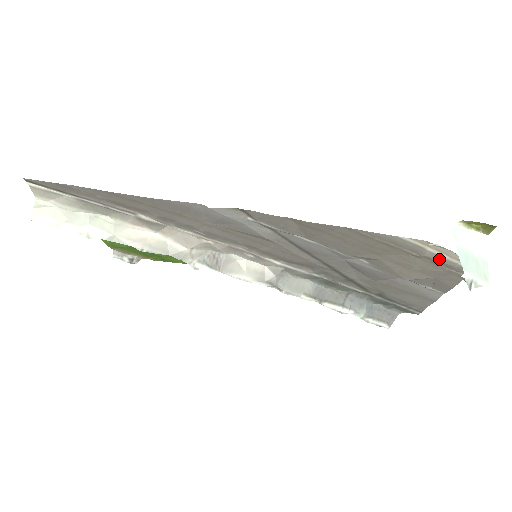
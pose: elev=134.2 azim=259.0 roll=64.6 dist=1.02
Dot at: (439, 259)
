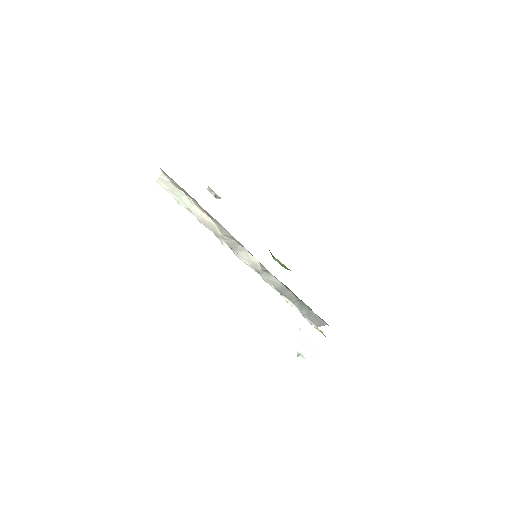
Dot at: occluded
